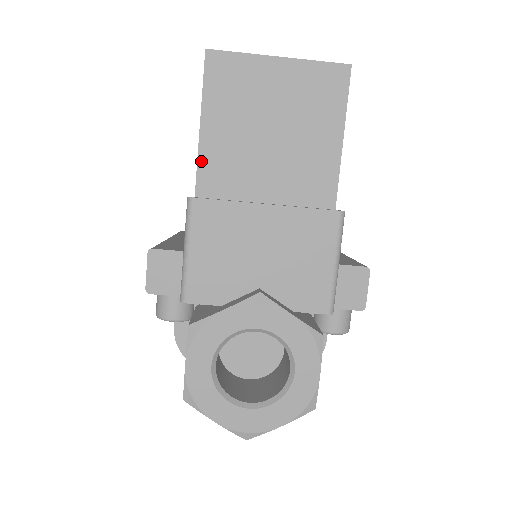
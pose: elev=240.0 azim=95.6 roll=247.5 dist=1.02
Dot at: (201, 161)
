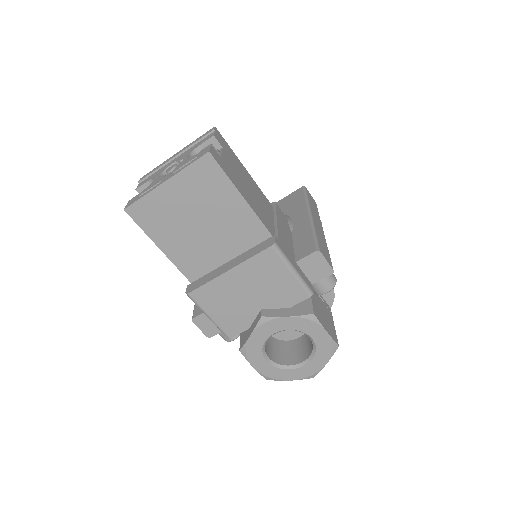
Dot at: (176, 264)
